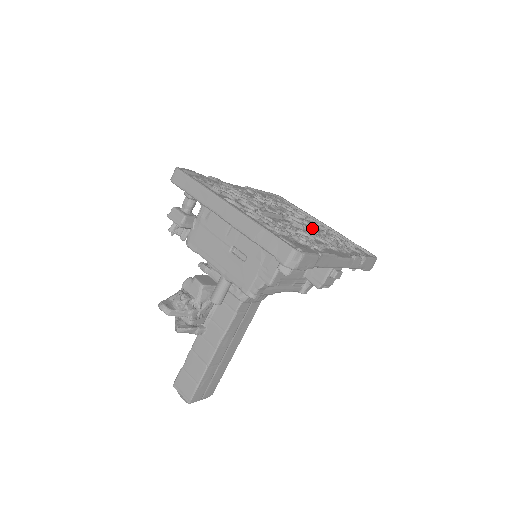
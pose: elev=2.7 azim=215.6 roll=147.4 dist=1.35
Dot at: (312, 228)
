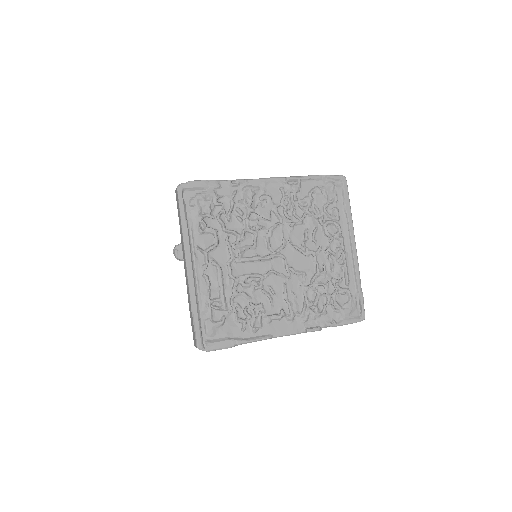
Dot at: (303, 274)
